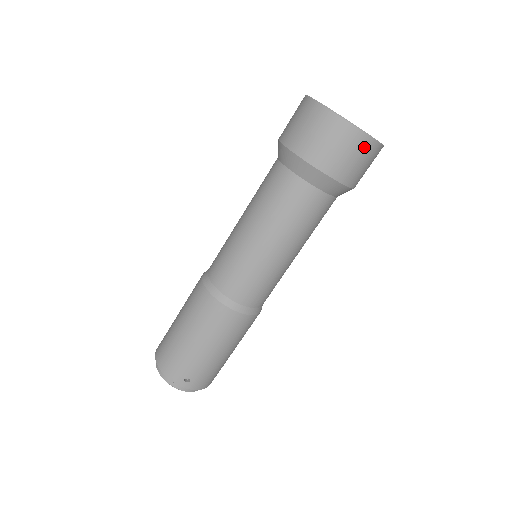
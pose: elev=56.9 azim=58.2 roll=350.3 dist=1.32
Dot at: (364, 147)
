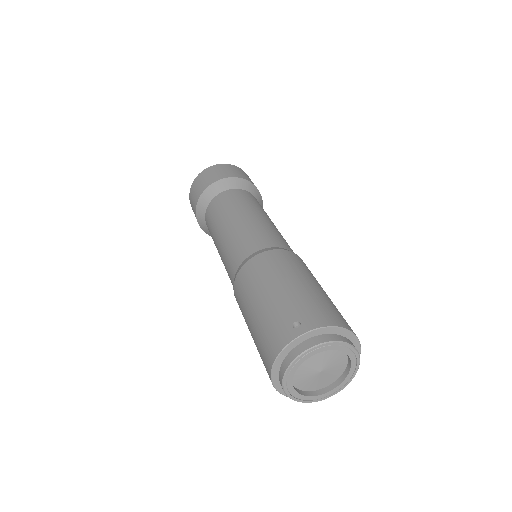
Dot at: (221, 167)
